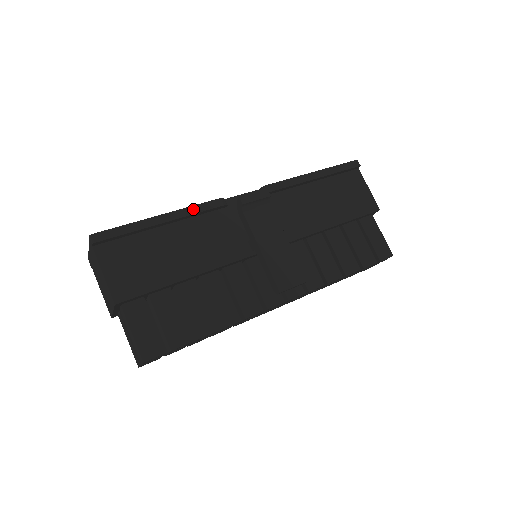
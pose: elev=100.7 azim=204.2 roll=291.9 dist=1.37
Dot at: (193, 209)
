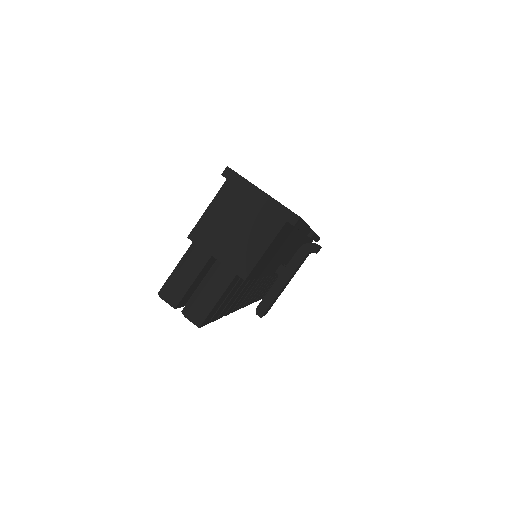
Dot at: occluded
